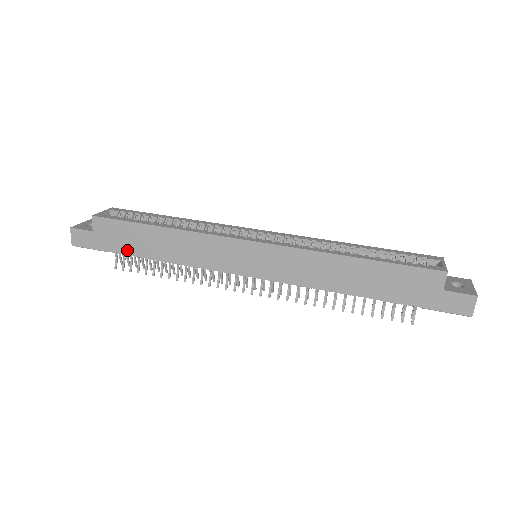
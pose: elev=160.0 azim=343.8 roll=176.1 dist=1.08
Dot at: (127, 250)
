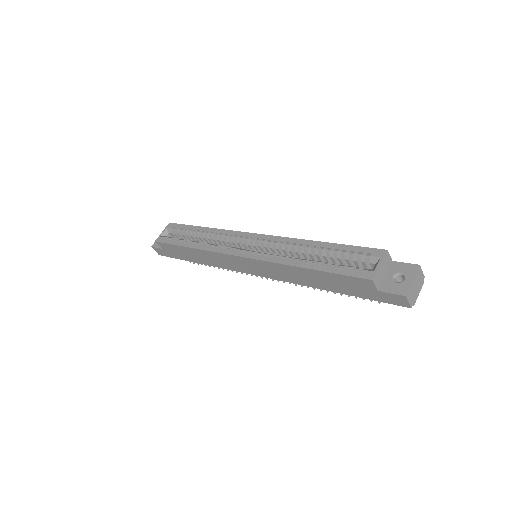
Dot at: (184, 258)
